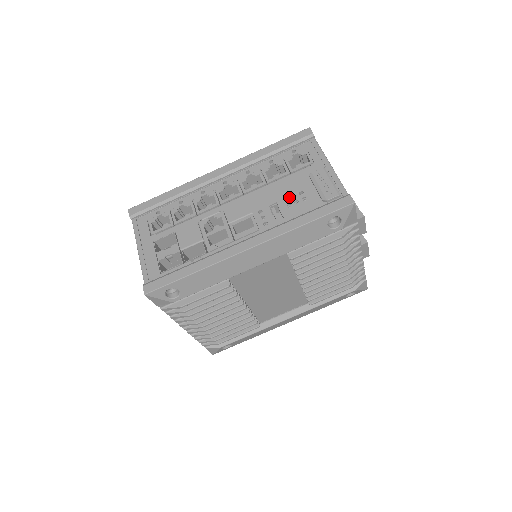
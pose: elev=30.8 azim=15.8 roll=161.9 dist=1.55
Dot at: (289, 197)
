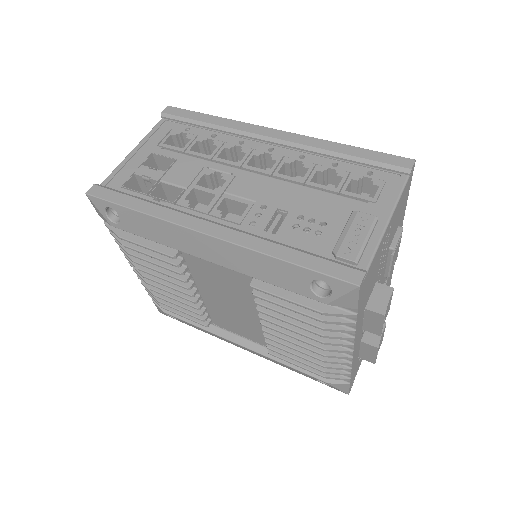
Dot at: (307, 217)
